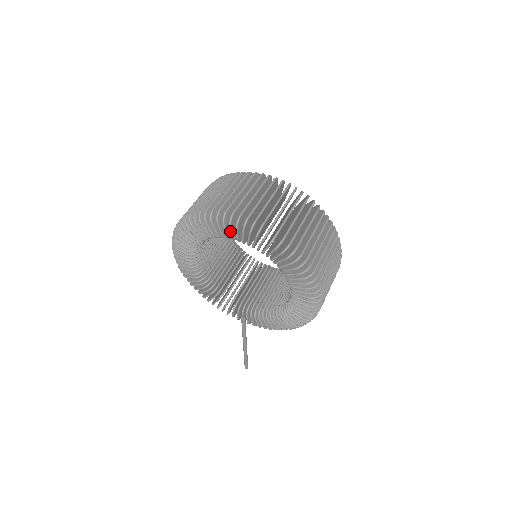
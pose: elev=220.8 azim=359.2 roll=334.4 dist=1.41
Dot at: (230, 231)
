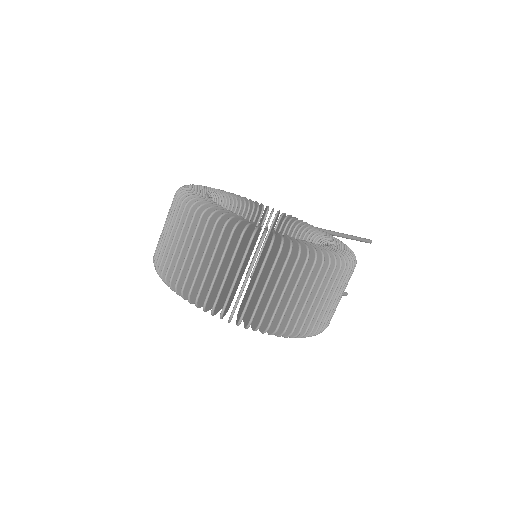
Dot at: occluded
